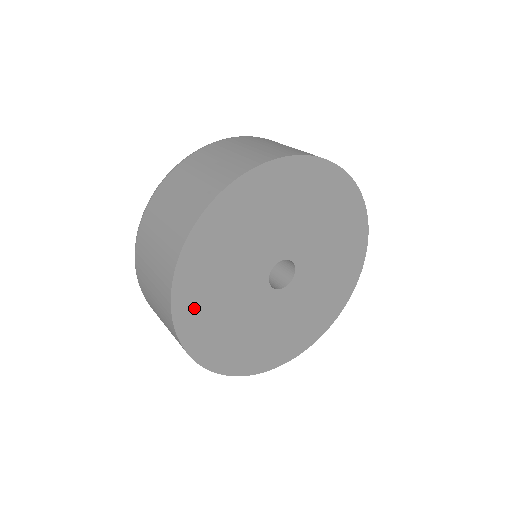
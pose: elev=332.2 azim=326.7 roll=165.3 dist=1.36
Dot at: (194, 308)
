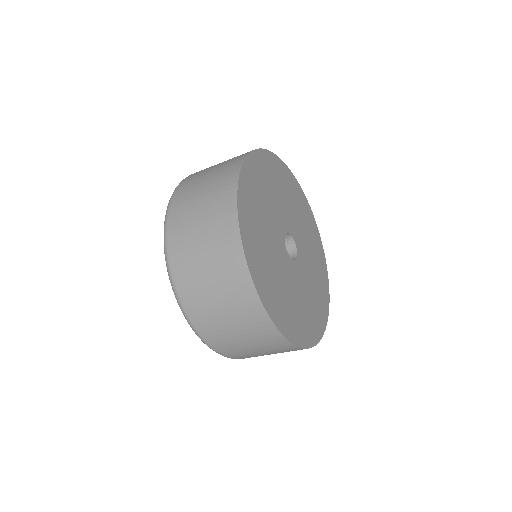
Dot at: (271, 296)
